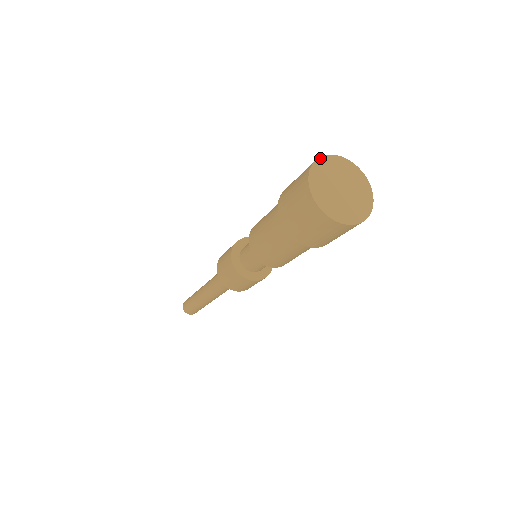
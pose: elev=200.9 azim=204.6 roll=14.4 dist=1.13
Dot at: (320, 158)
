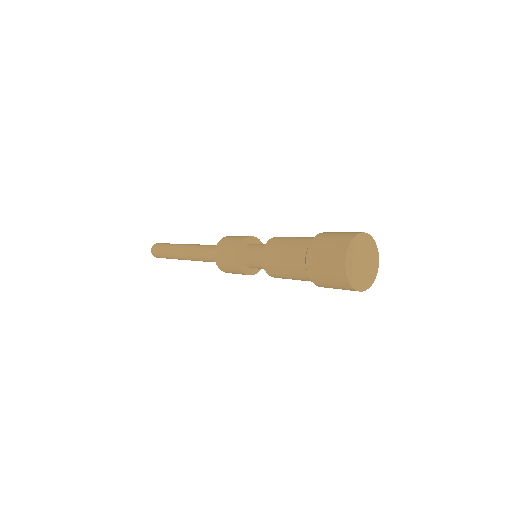
Dot at: (363, 233)
